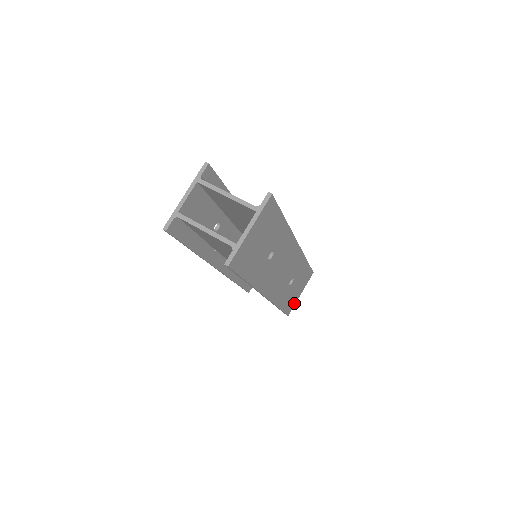
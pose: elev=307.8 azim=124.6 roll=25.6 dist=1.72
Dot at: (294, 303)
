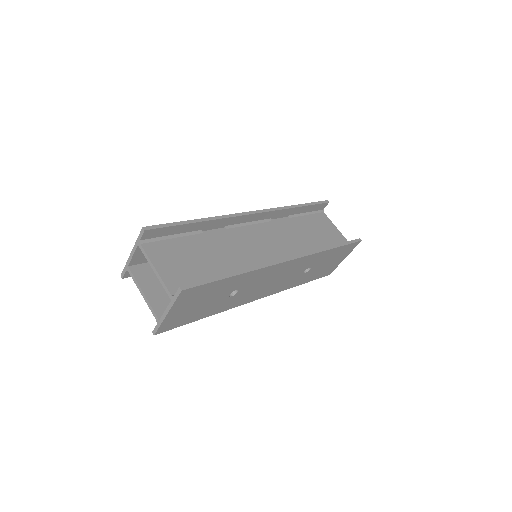
Dot at: (335, 266)
